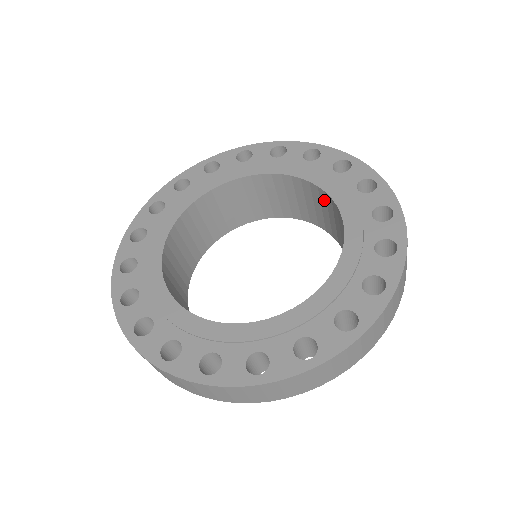
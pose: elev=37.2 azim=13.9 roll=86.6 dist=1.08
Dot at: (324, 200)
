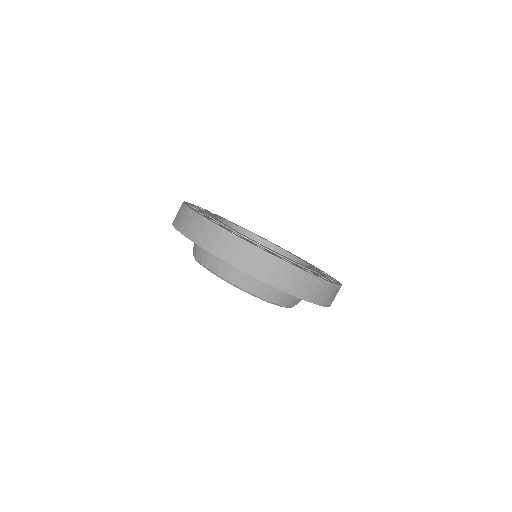
Dot at: occluded
